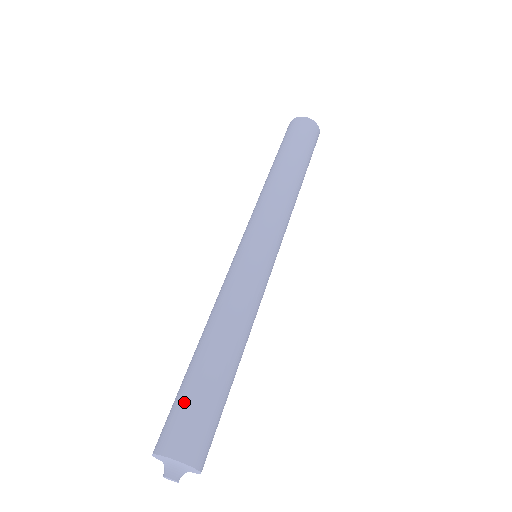
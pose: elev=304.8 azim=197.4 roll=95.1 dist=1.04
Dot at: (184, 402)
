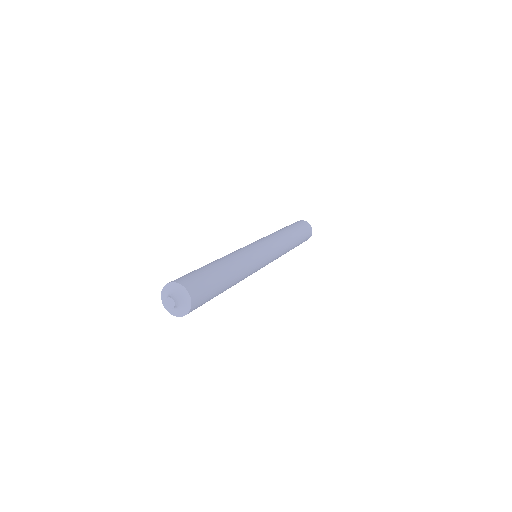
Dot at: (189, 273)
